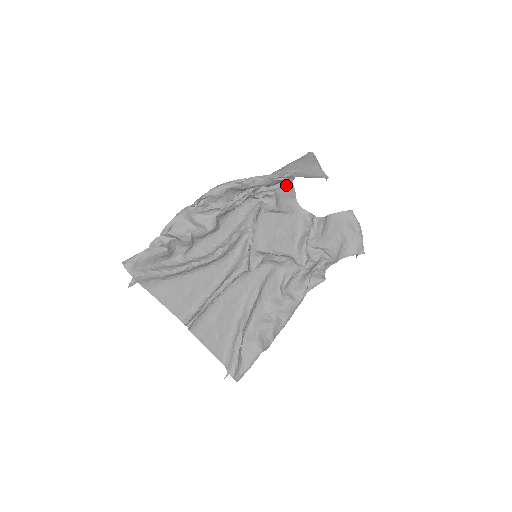
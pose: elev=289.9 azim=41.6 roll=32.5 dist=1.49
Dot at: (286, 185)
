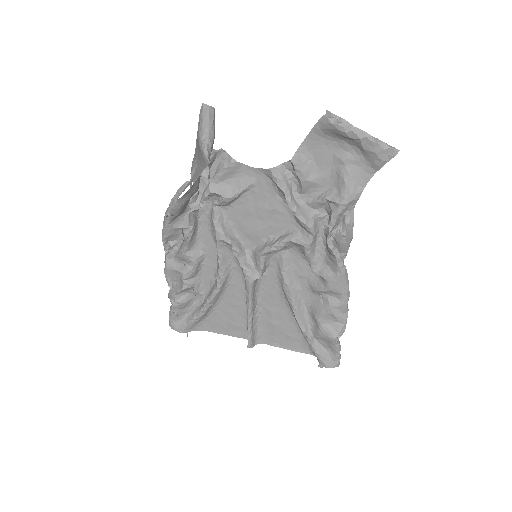
Dot at: (221, 160)
